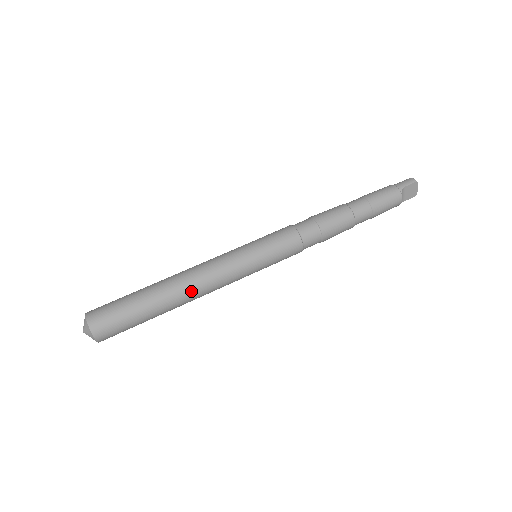
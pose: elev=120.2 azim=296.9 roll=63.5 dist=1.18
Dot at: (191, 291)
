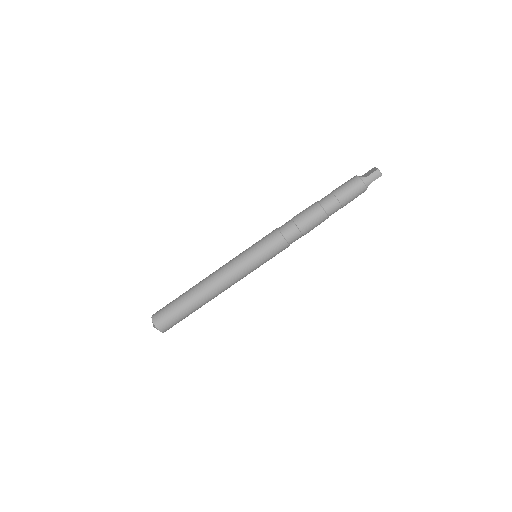
Dot at: occluded
